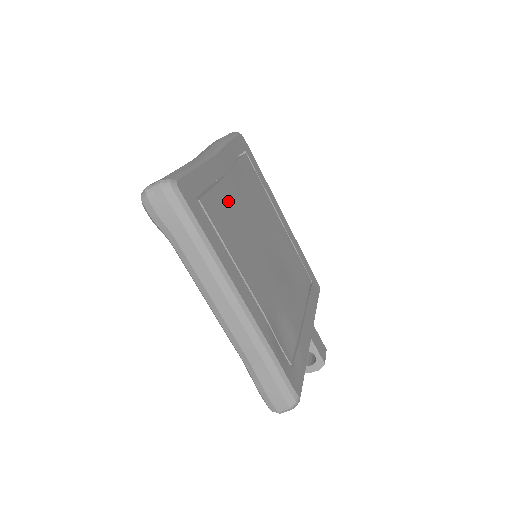
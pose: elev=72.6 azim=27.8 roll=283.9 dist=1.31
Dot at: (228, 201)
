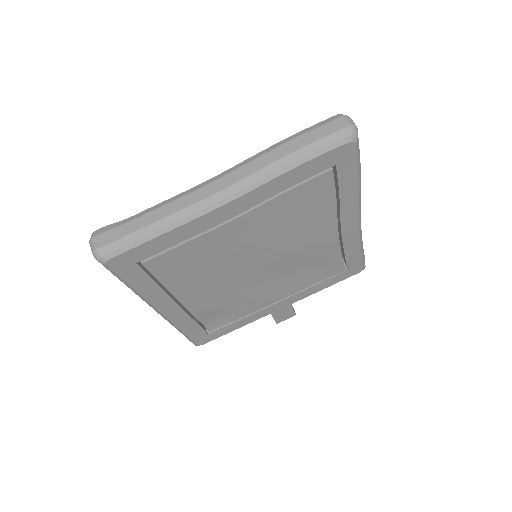
Dot at: (207, 247)
